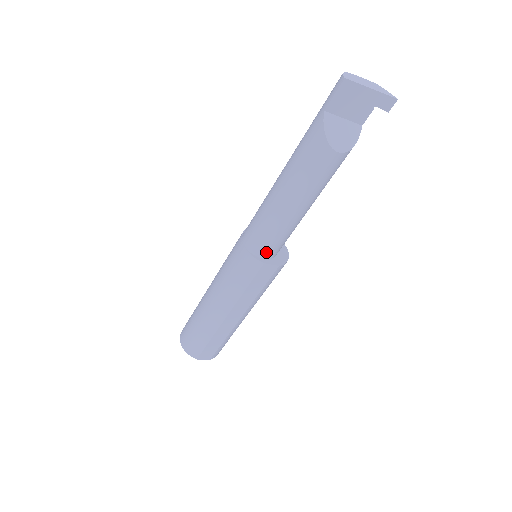
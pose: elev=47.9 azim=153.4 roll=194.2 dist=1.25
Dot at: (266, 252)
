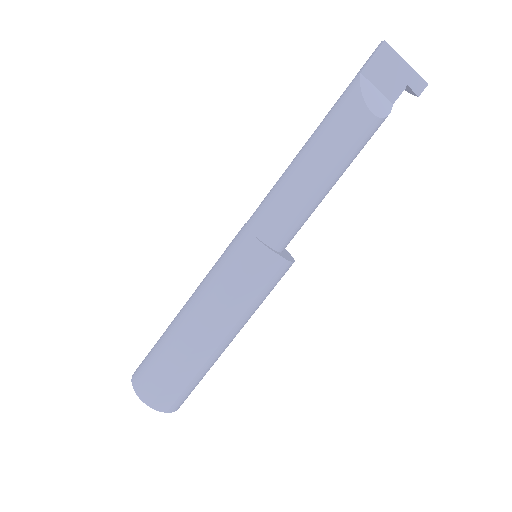
Dot at: (274, 237)
